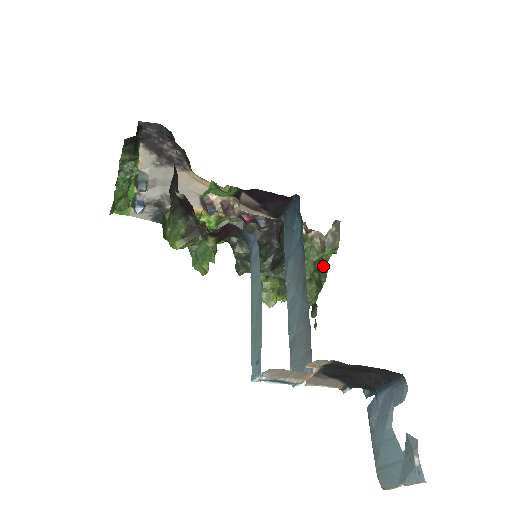
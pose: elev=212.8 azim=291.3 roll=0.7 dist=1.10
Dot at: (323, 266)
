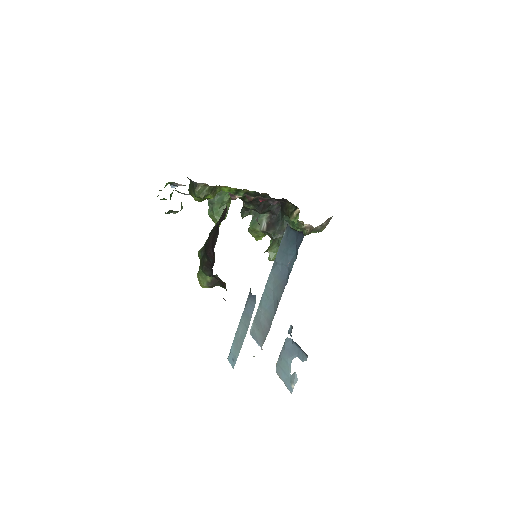
Dot at: occluded
